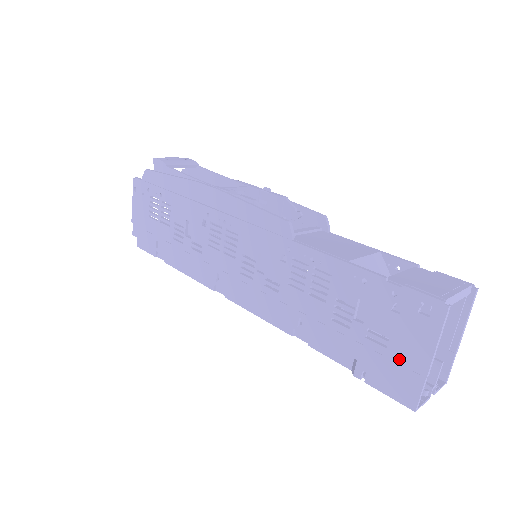
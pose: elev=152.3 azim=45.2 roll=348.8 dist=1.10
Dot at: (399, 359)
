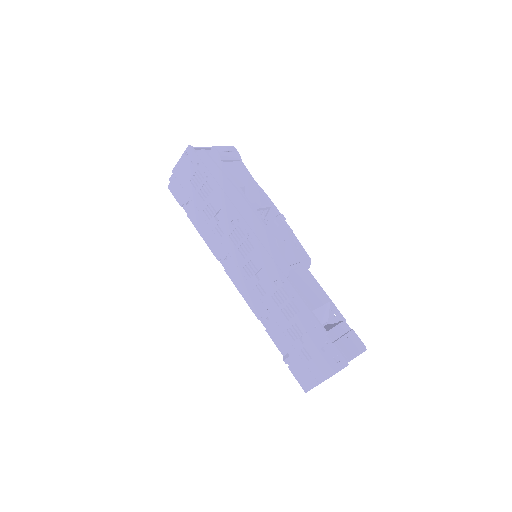
Dot at: (311, 369)
